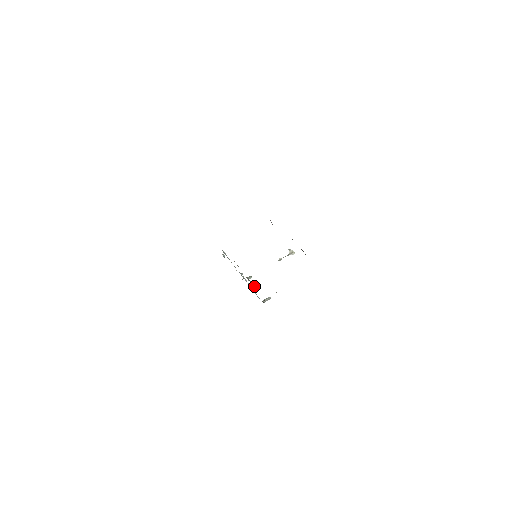
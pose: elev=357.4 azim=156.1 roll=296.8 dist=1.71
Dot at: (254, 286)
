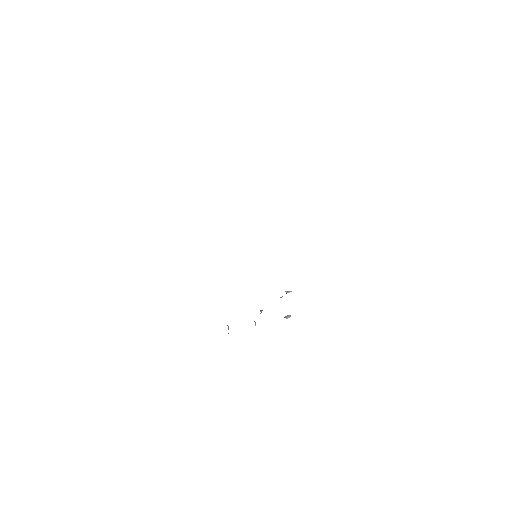
Dot at: occluded
